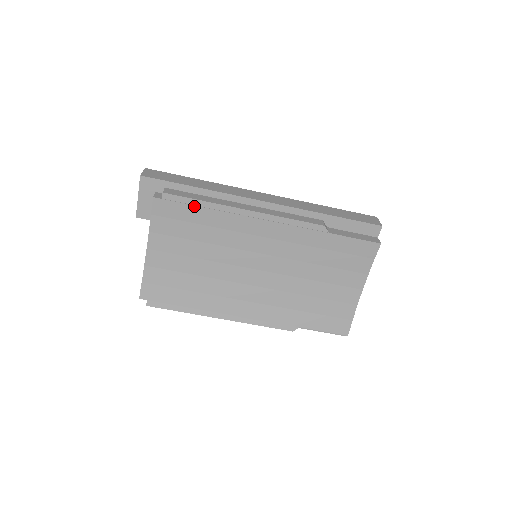
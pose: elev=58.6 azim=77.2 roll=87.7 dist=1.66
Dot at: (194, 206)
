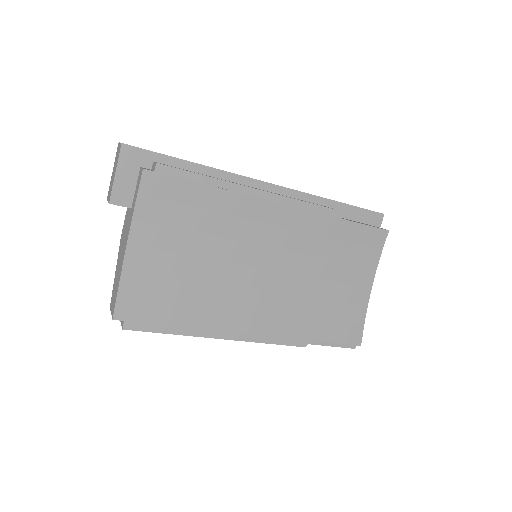
Dot at: (195, 183)
